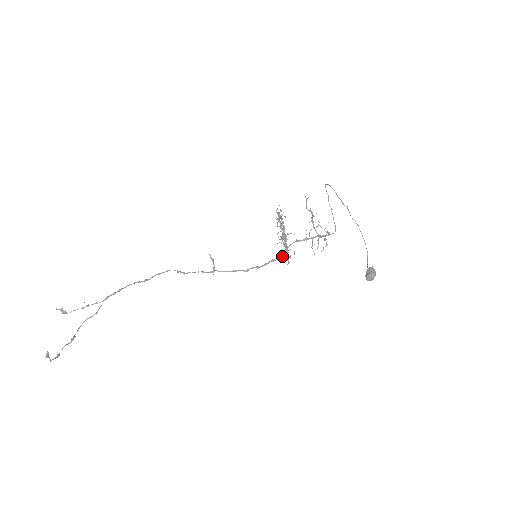
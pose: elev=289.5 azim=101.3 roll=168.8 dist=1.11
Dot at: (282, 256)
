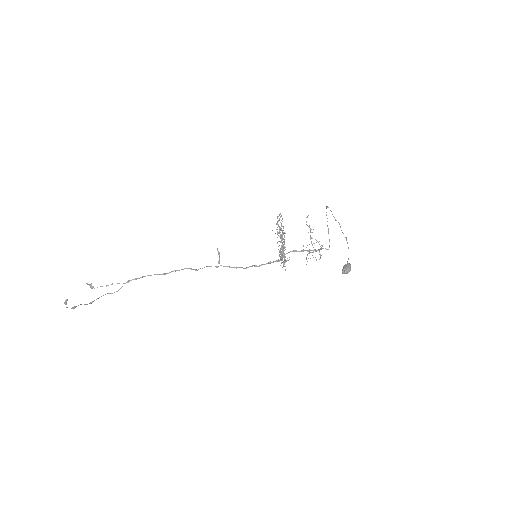
Dot at: (278, 260)
